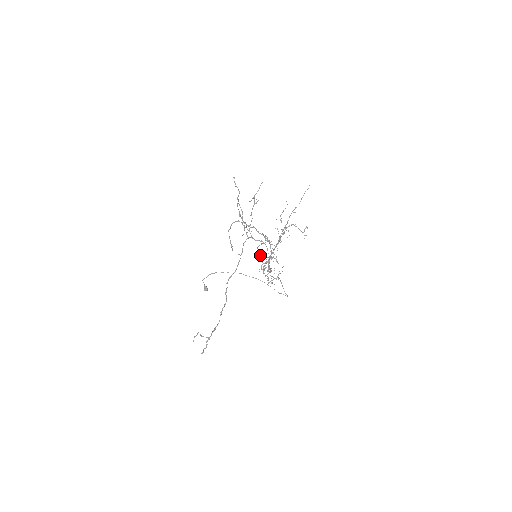
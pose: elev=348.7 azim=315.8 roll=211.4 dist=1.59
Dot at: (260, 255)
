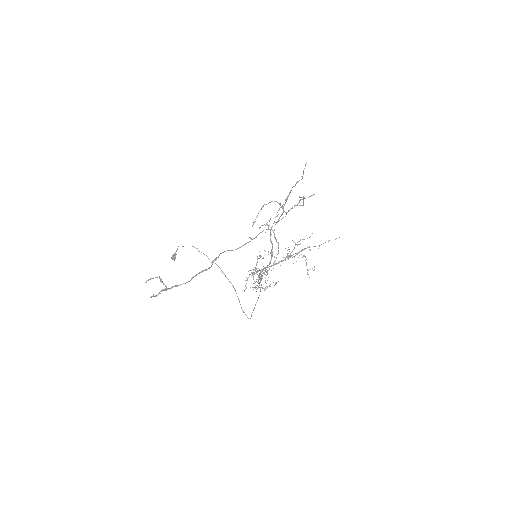
Dot at: occluded
